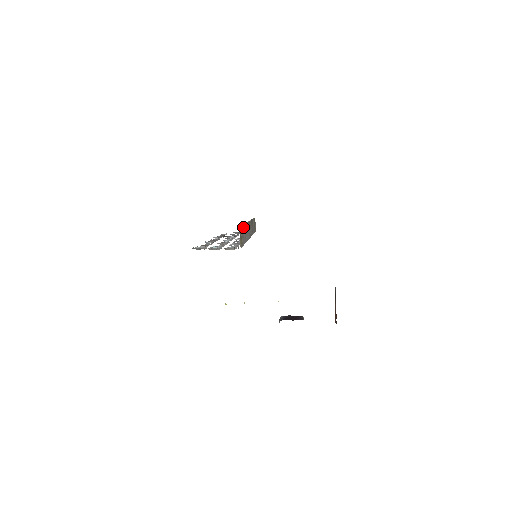
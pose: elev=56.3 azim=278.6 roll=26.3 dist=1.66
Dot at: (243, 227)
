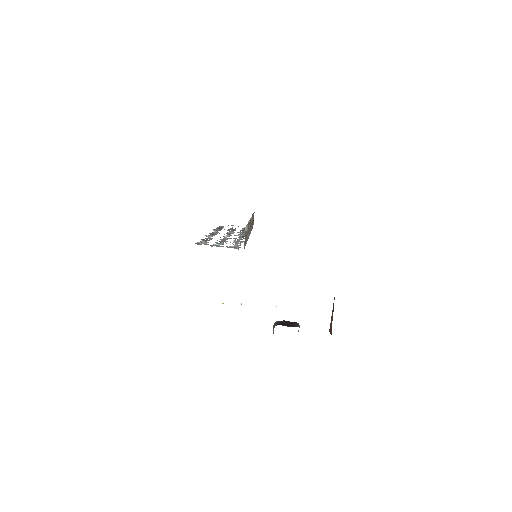
Dot at: occluded
